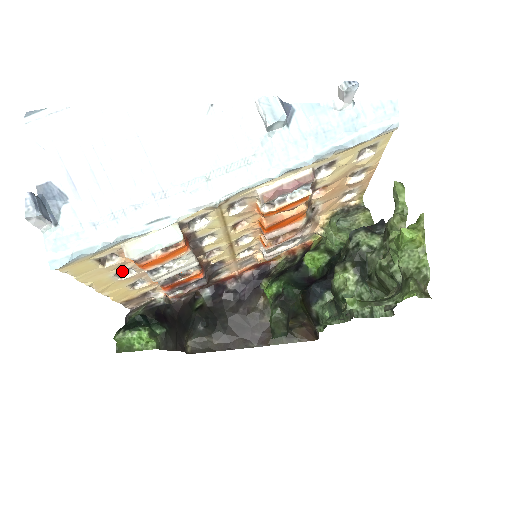
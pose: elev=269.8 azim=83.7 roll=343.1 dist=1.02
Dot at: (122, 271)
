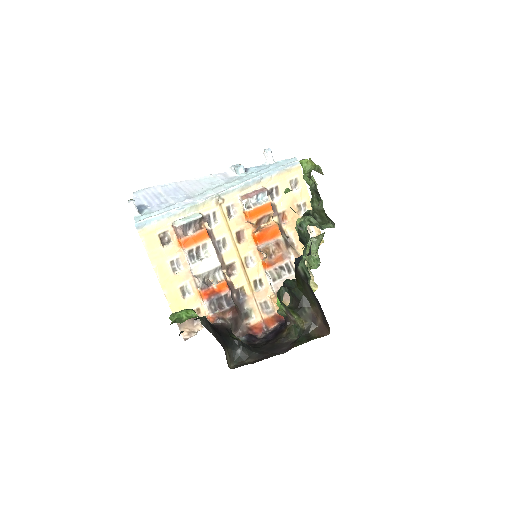
Dot at: (174, 265)
